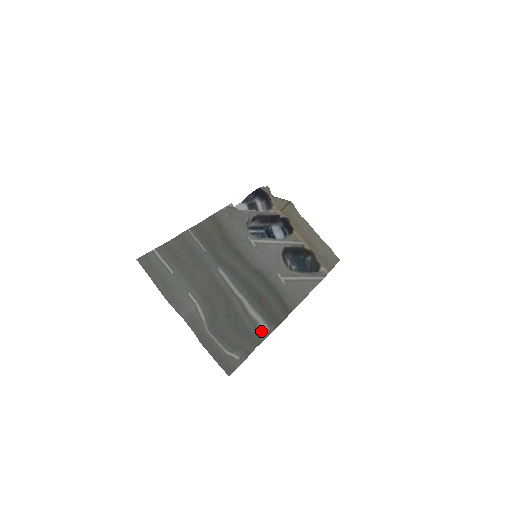
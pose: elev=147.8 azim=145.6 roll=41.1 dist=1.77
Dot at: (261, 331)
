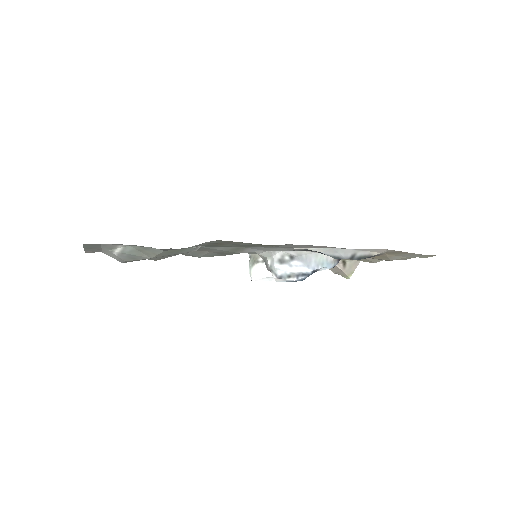
Dot at: (195, 250)
